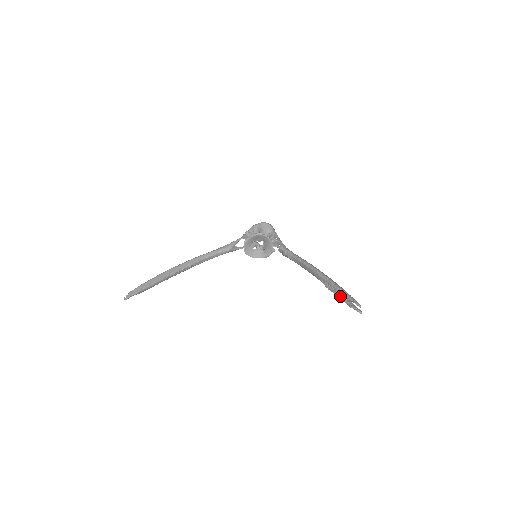
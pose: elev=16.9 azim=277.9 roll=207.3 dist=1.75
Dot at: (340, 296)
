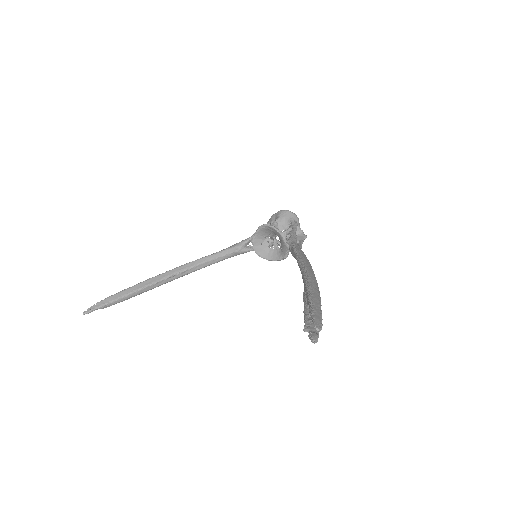
Dot at: (304, 310)
